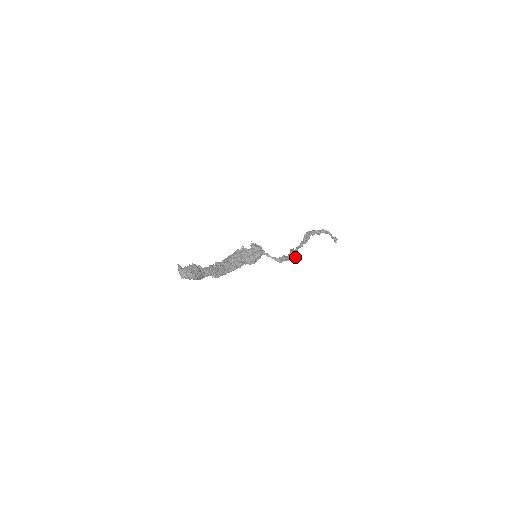
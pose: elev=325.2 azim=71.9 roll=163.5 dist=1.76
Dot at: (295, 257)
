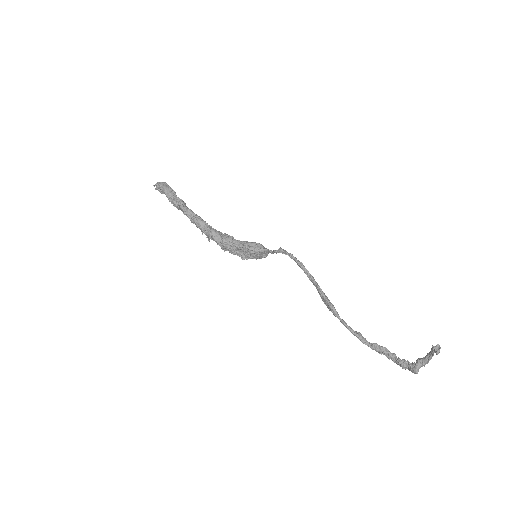
Dot at: (321, 290)
